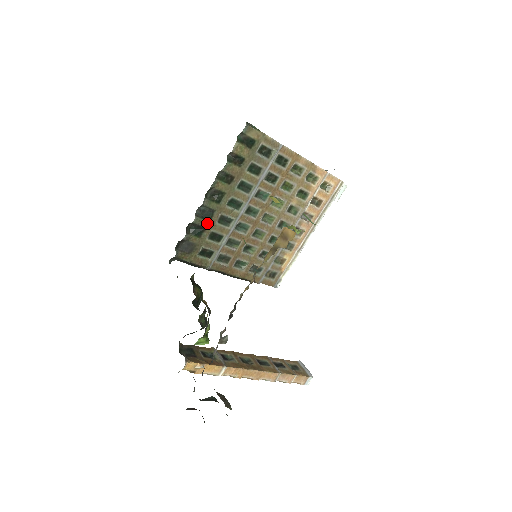
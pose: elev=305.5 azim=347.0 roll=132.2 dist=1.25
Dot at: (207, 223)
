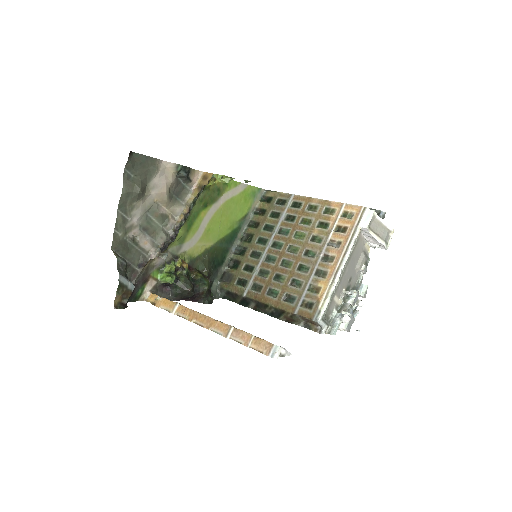
Dot at: (242, 258)
